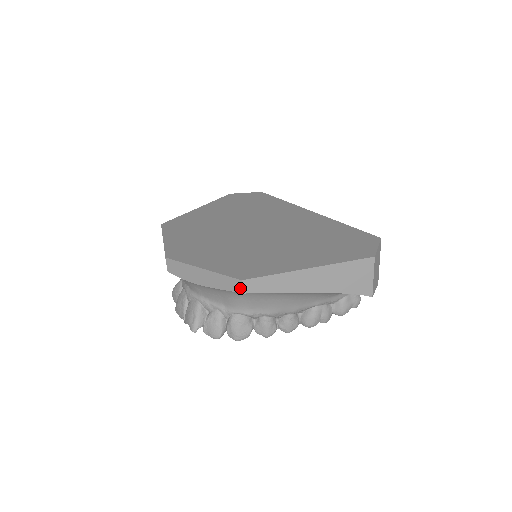
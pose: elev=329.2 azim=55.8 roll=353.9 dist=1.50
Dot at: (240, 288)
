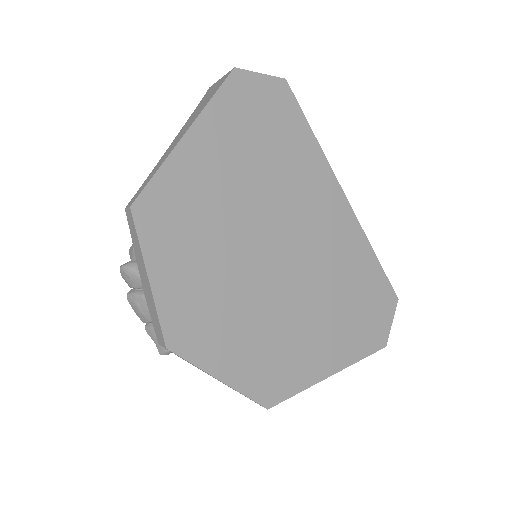
Dot at: occluded
